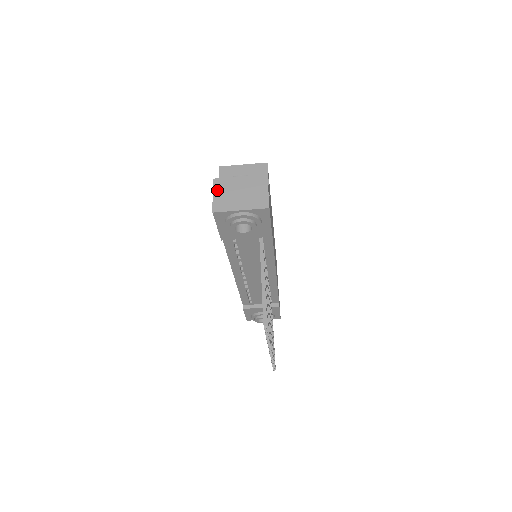
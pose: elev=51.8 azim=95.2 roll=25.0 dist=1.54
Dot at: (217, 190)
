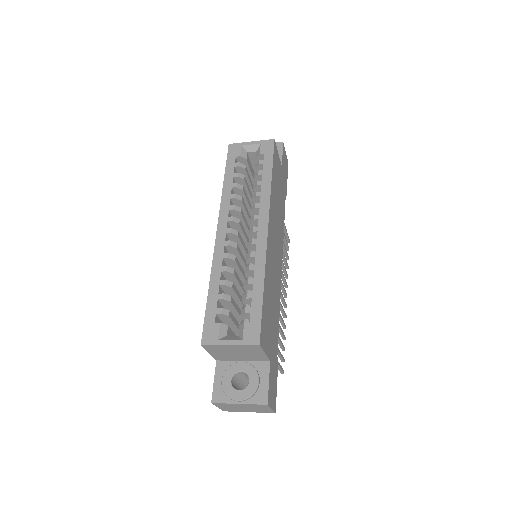
Dot at: (220, 407)
